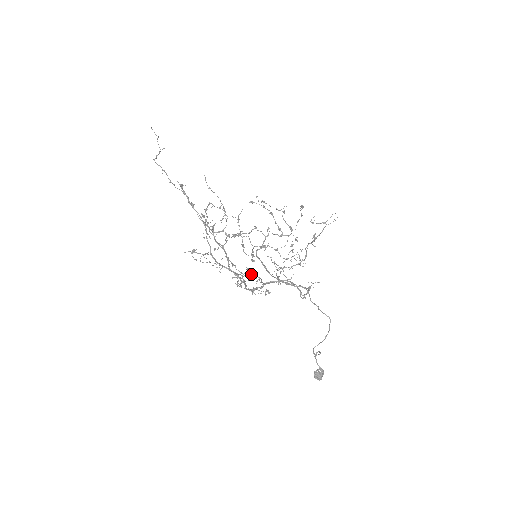
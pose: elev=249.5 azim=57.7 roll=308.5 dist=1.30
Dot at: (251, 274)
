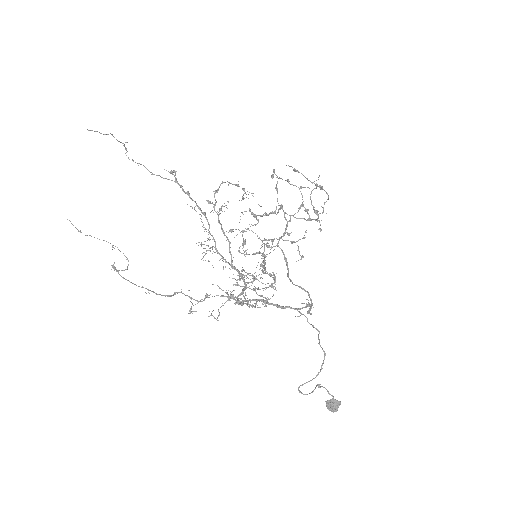
Dot at: occluded
